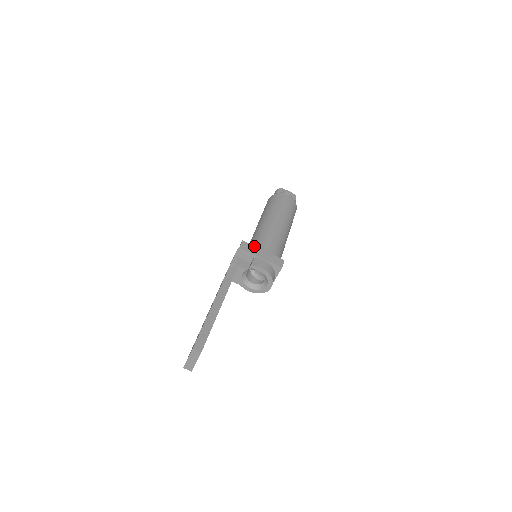
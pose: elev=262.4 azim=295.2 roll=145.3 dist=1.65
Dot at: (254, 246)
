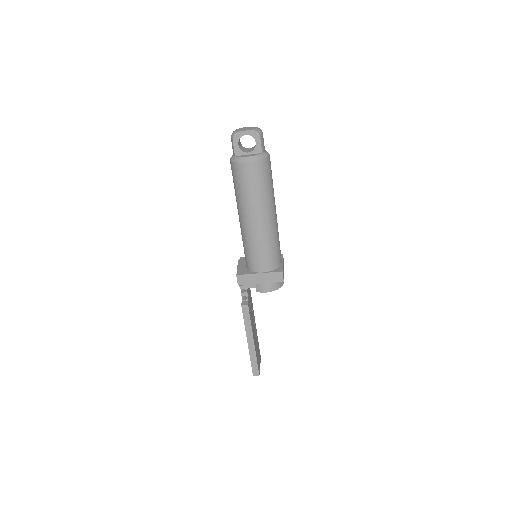
Dot at: (249, 274)
